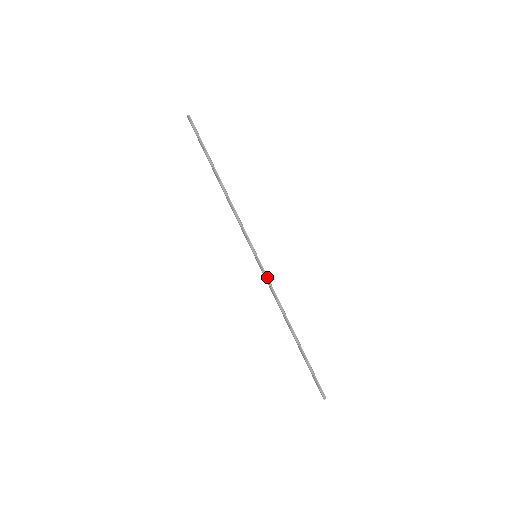
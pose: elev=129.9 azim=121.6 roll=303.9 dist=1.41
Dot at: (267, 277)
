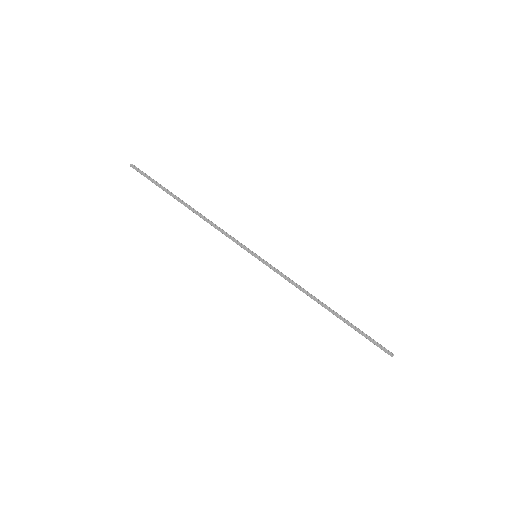
Dot at: (277, 269)
